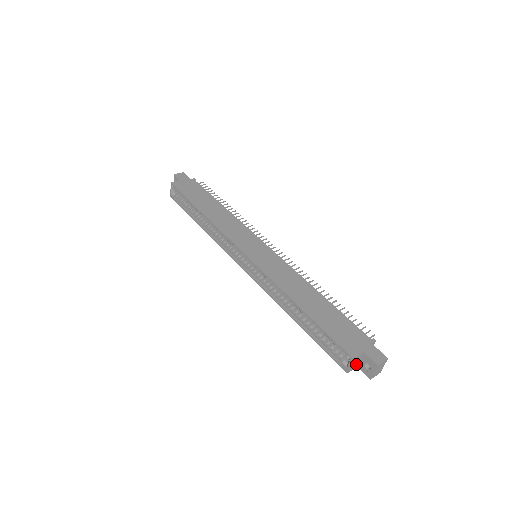
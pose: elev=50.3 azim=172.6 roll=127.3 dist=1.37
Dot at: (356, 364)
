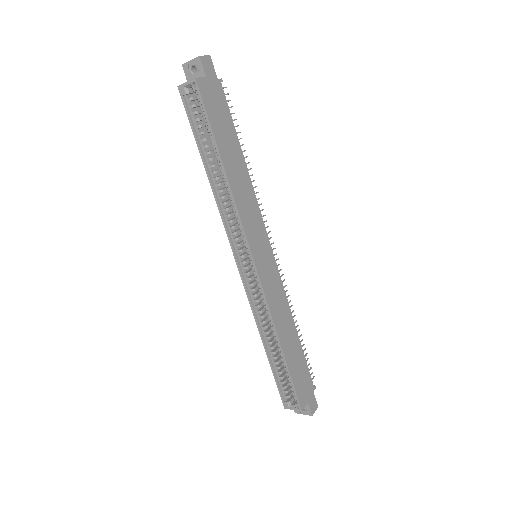
Dot at: occluded
